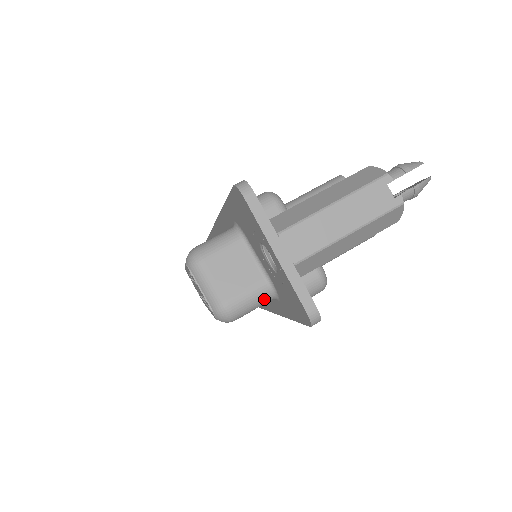
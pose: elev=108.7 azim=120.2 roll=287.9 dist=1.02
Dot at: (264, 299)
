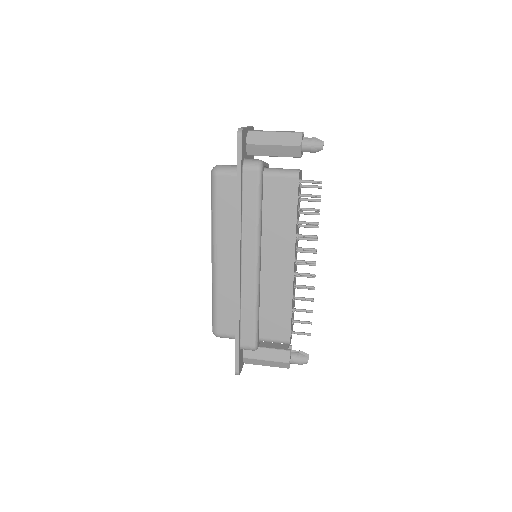
Dot at: (234, 170)
